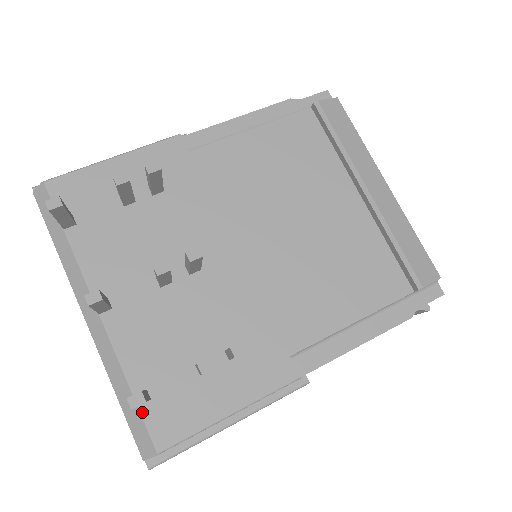
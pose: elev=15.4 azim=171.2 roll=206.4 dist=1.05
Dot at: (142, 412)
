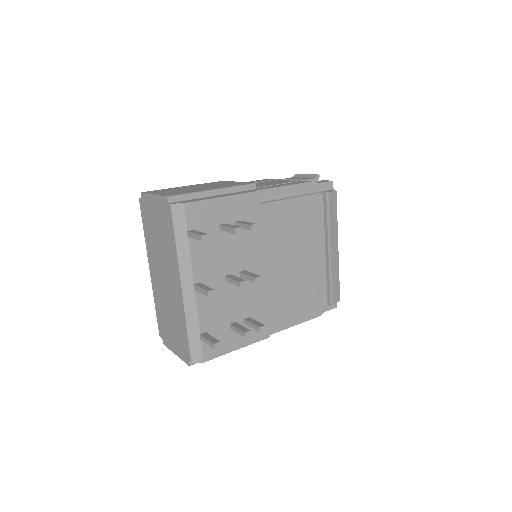
Dot at: (201, 342)
